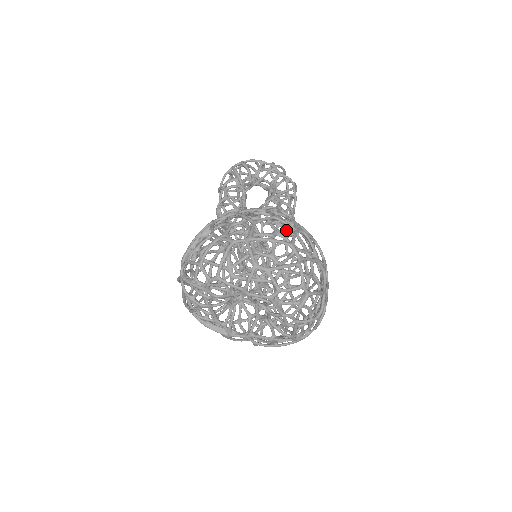
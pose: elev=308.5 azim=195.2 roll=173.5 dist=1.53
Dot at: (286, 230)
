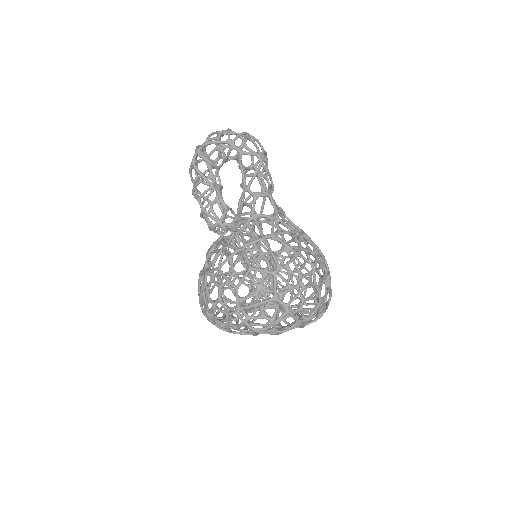
Dot at: (265, 280)
